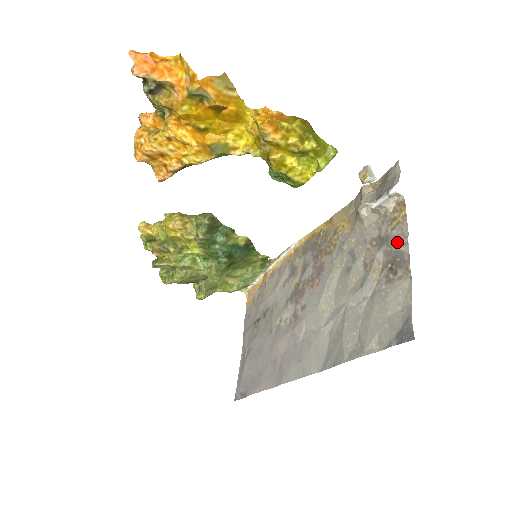
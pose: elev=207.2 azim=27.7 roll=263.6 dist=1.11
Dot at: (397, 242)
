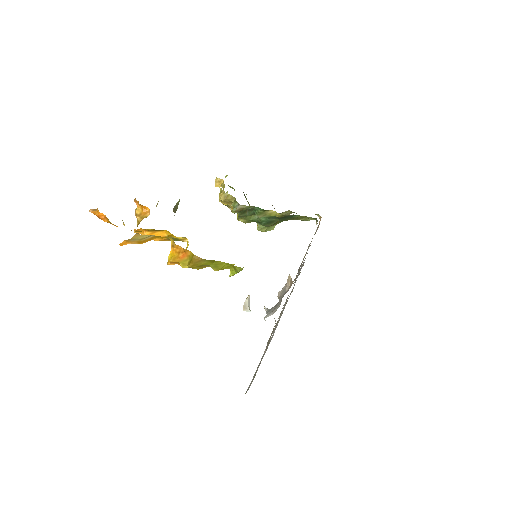
Dot at: (266, 347)
